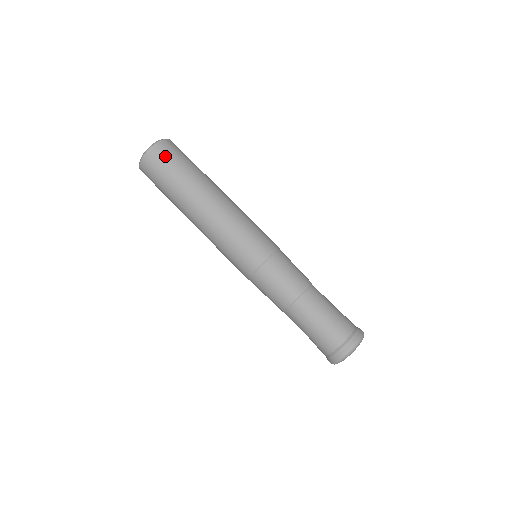
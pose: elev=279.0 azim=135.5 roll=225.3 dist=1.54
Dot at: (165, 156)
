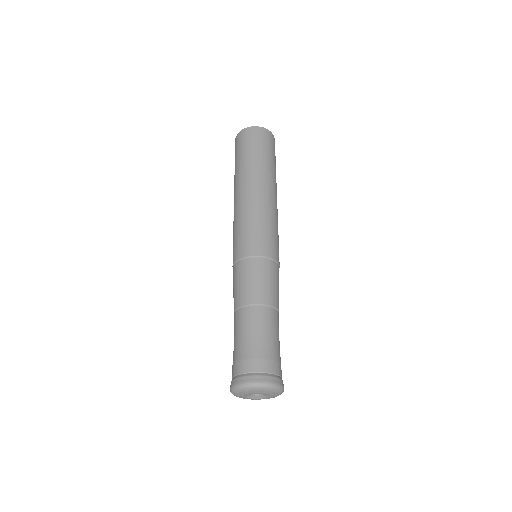
Dot at: (266, 140)
